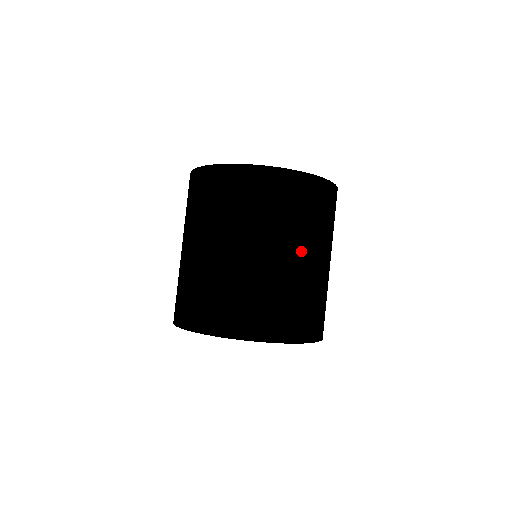
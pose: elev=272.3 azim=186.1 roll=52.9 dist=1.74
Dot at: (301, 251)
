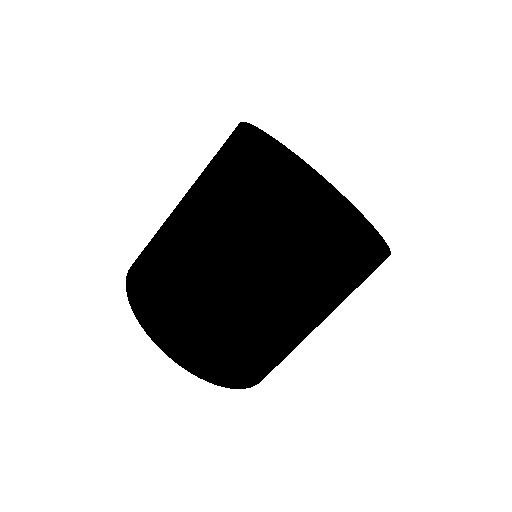
Dot at: (319, 321)
